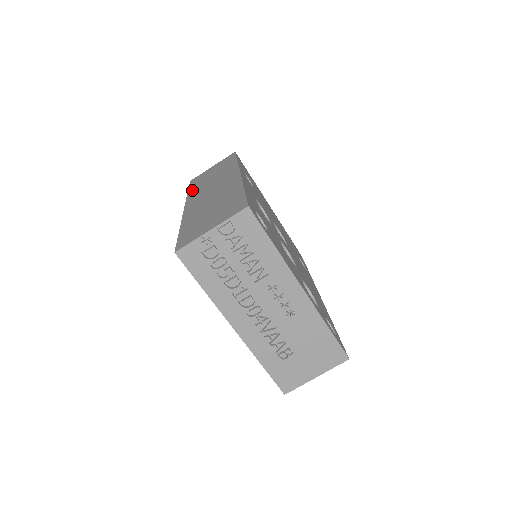
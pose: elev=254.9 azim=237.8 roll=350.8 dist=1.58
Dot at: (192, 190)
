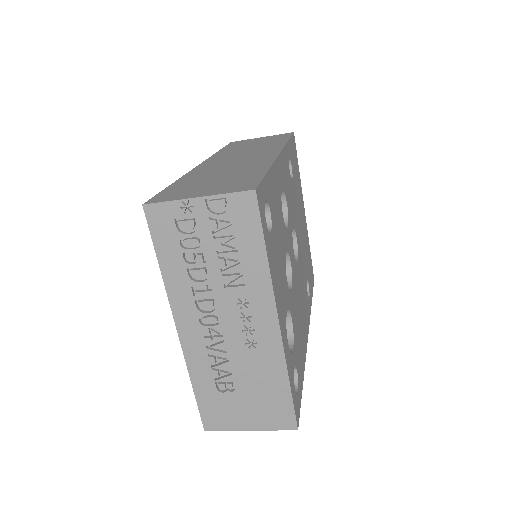
Dot at: (223, 150)
